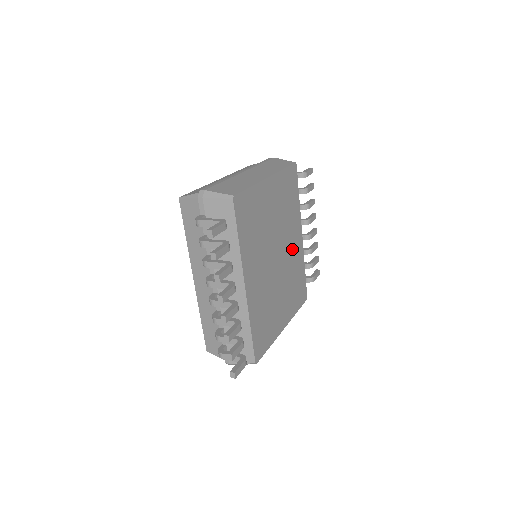
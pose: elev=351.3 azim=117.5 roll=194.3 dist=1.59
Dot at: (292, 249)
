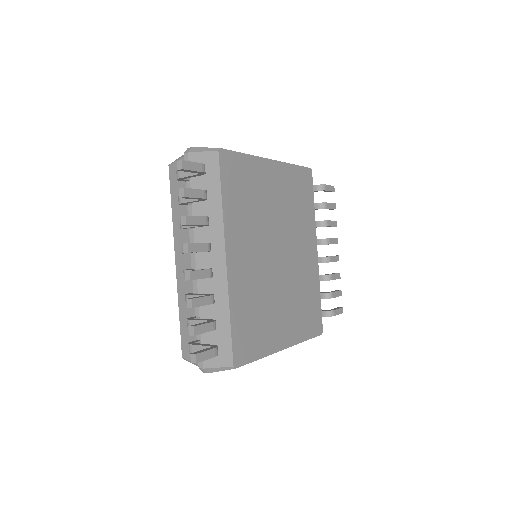
Dot at: (302, 259)
